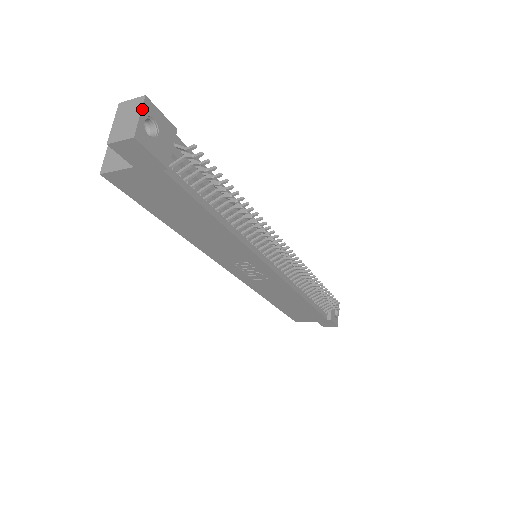
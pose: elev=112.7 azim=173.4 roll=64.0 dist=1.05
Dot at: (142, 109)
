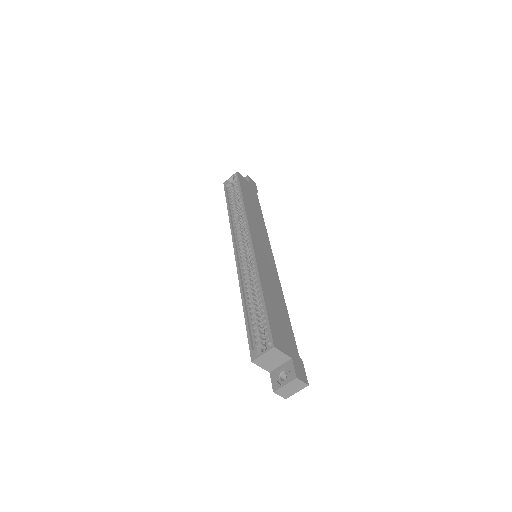
Dot at: occluded
